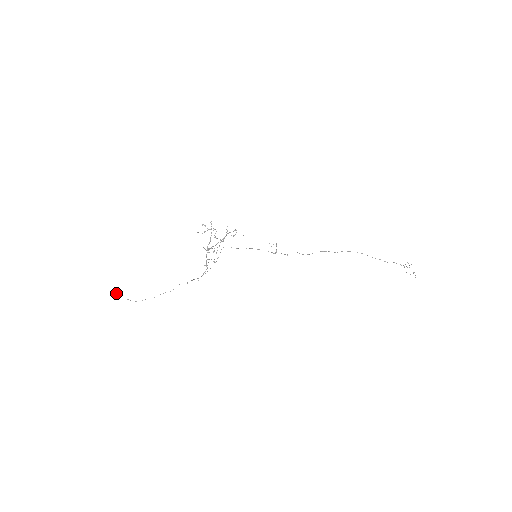
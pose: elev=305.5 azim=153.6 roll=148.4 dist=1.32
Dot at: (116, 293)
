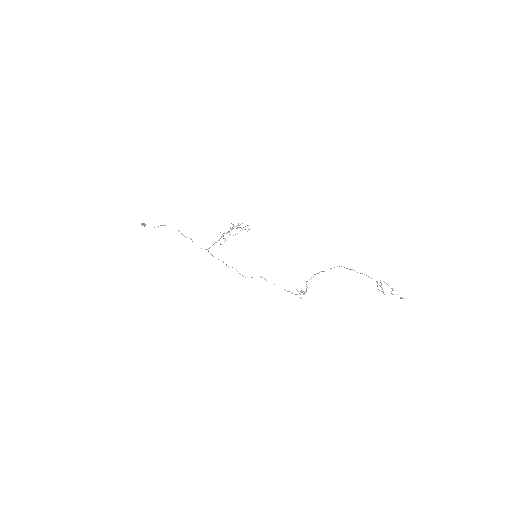
Dot at: (143, 223)
